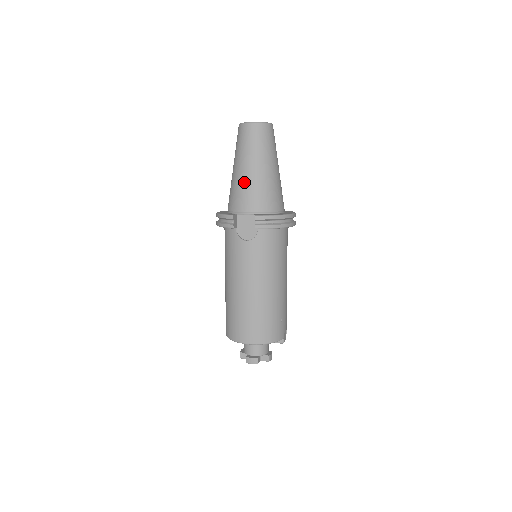
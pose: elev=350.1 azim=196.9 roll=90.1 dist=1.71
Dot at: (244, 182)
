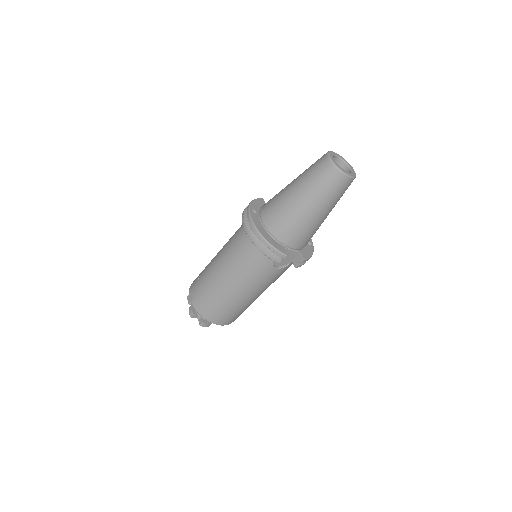
Dot at: (308, 224)
